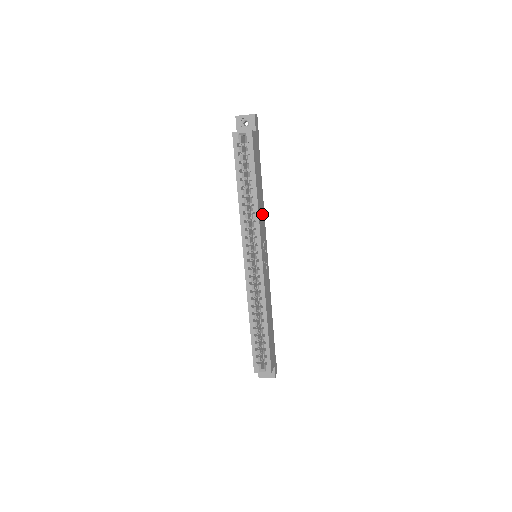
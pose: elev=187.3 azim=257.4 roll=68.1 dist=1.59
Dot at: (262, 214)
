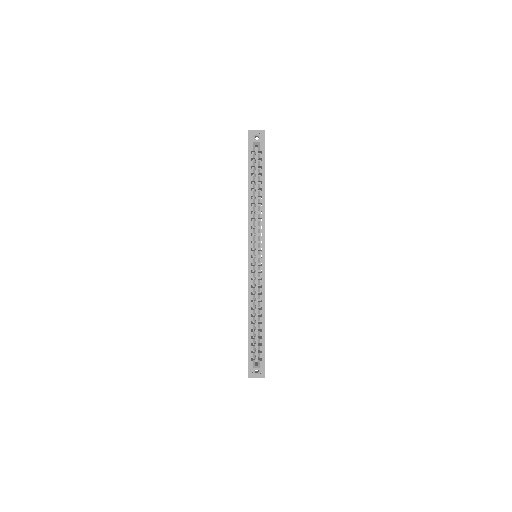
Dot at: occluded
